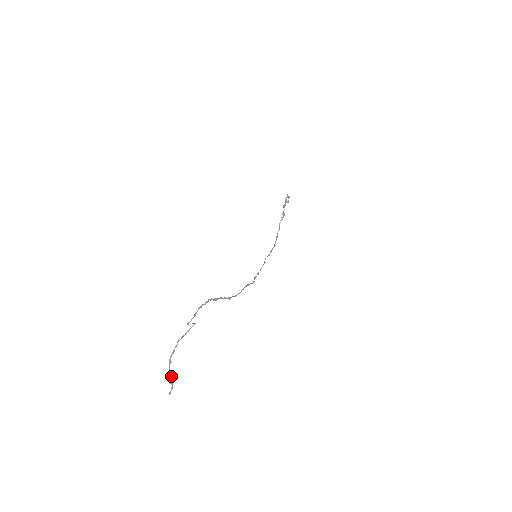
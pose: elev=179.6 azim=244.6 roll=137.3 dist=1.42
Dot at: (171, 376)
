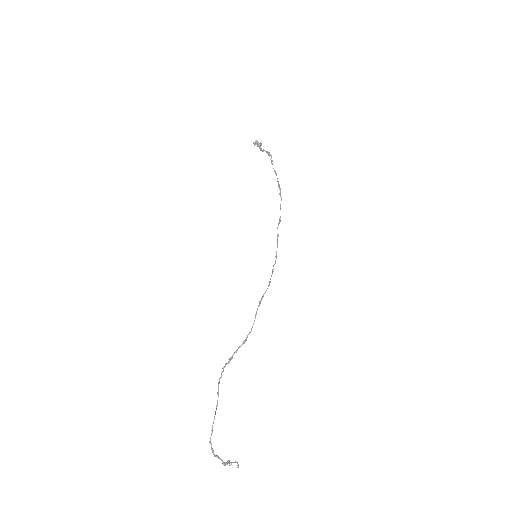
Dot at: occluded
